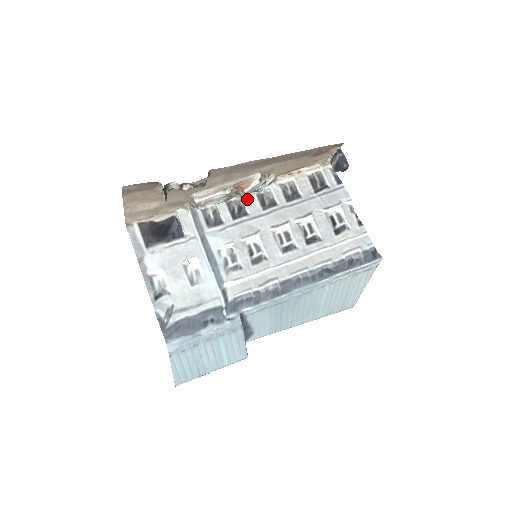
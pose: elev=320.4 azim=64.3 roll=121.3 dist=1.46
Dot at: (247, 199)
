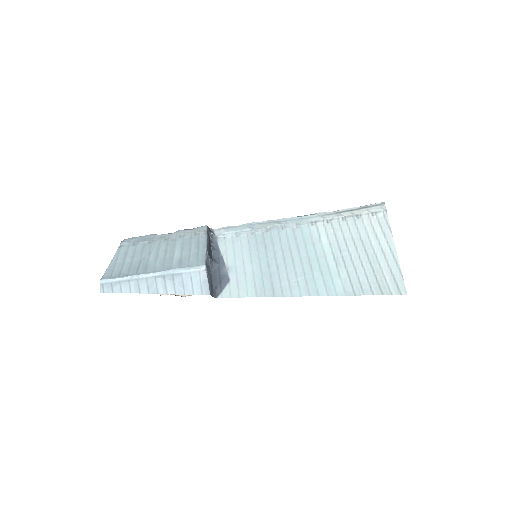
Dot at: occluded
